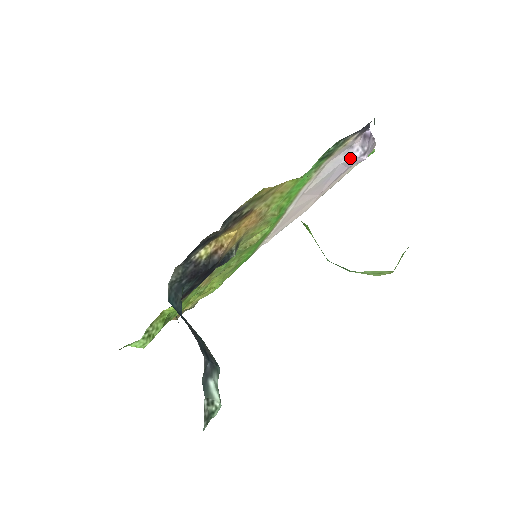
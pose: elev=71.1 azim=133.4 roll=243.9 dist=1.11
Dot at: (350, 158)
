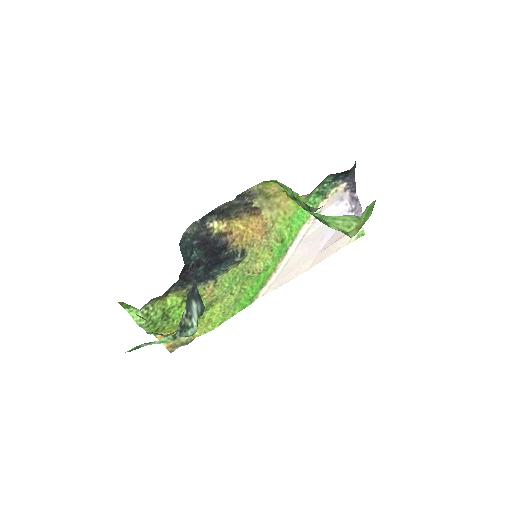
Dot at: (341, 211)
